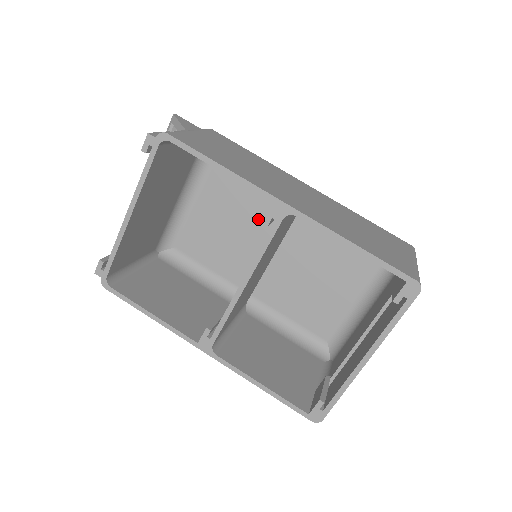
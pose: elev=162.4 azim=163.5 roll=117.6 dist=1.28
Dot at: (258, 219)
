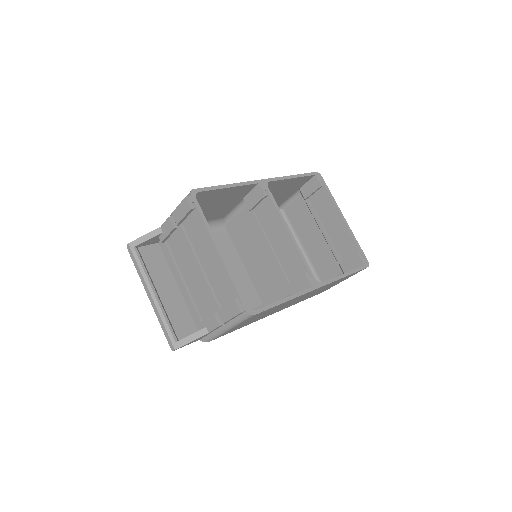
Dot at: occluded
